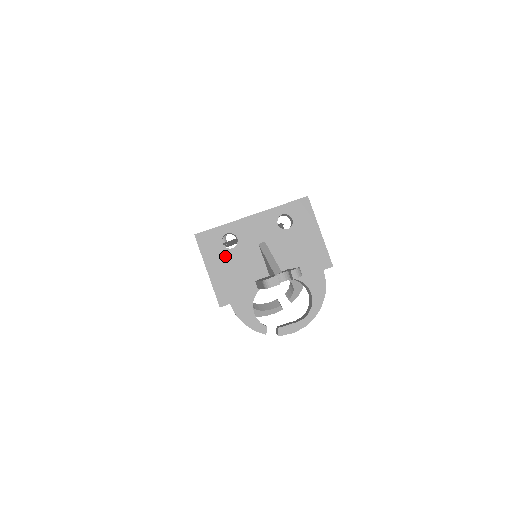
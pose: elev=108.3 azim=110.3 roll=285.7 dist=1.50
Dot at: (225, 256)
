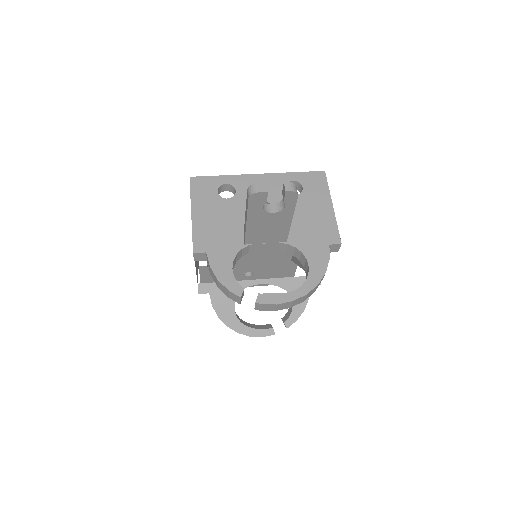
Dot at: (217, 204)
